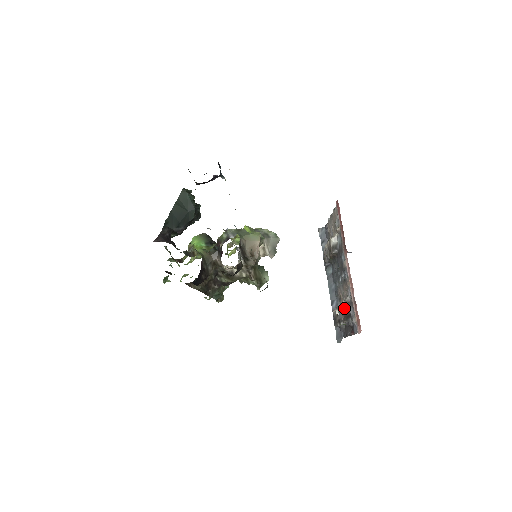
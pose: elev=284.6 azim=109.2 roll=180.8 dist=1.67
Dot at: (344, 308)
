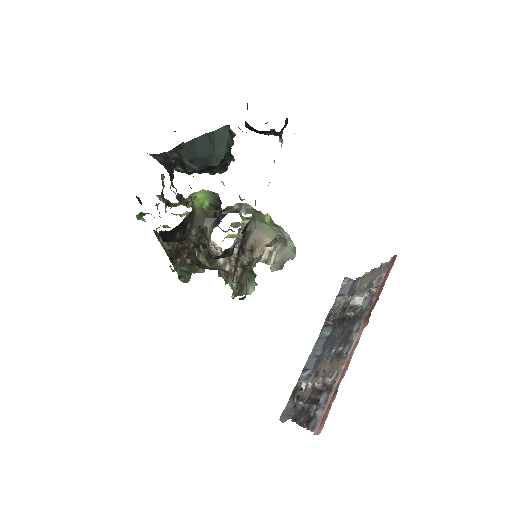
Dot at: (316, 387)
